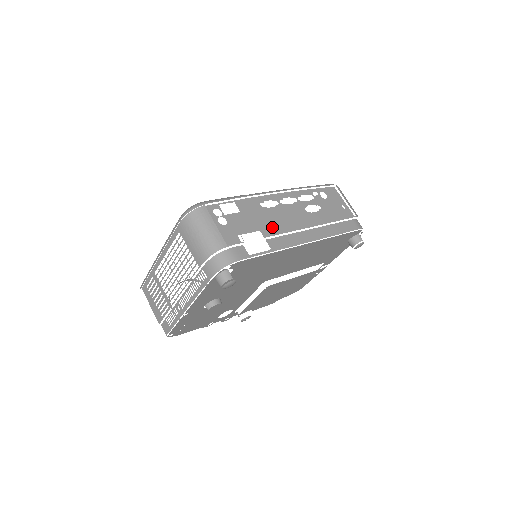
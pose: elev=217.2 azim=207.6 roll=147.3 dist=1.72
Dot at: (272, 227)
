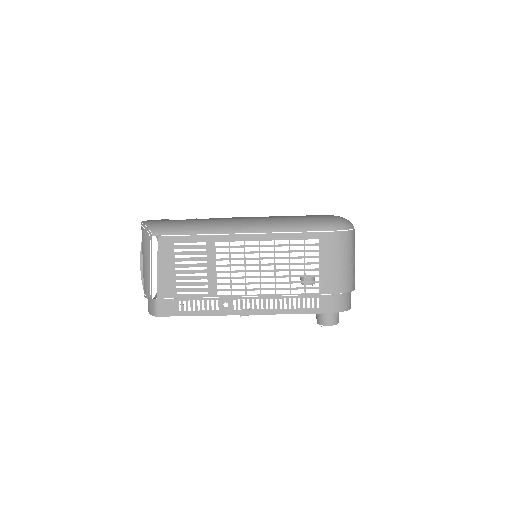
Dot at: occluded
